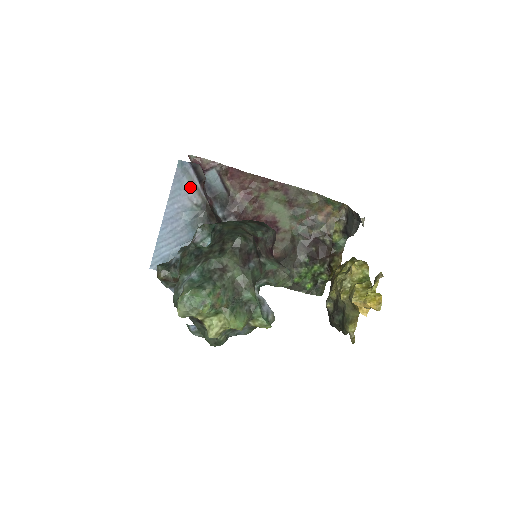
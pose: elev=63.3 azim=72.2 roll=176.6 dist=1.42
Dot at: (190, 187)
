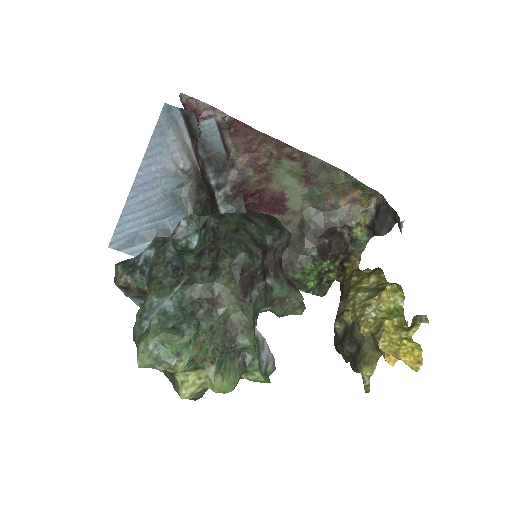
Dot at: (177, 144)
